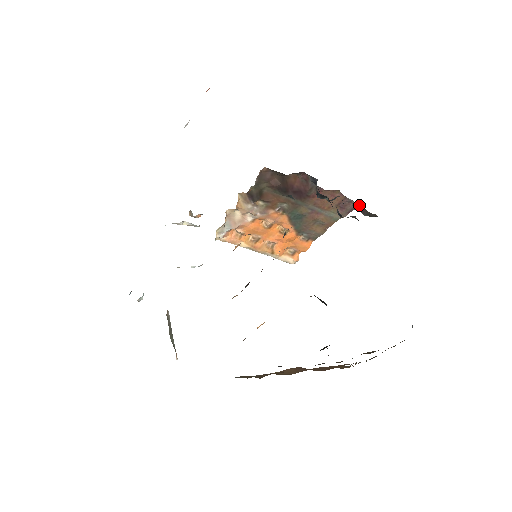
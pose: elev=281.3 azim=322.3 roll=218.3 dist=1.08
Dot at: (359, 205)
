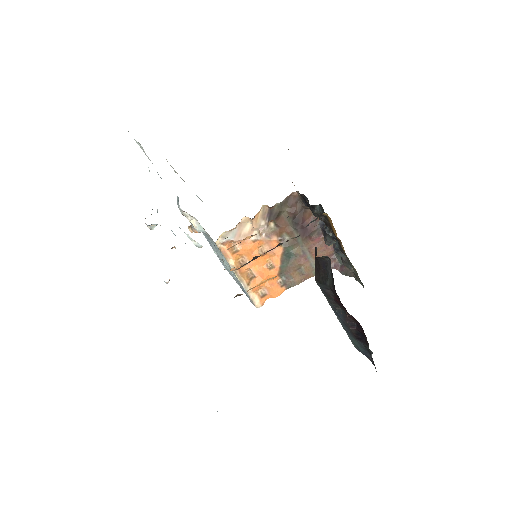
Dot at: occluded
